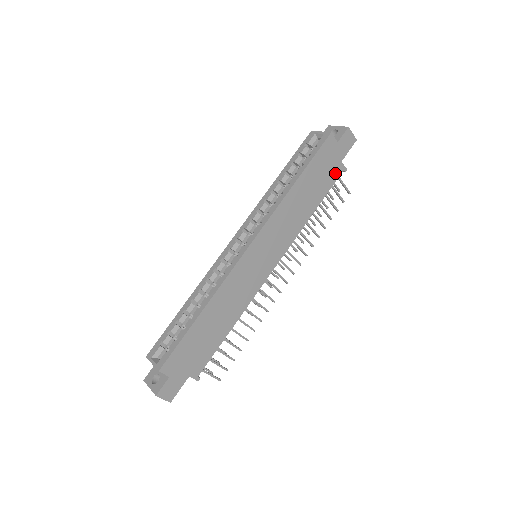
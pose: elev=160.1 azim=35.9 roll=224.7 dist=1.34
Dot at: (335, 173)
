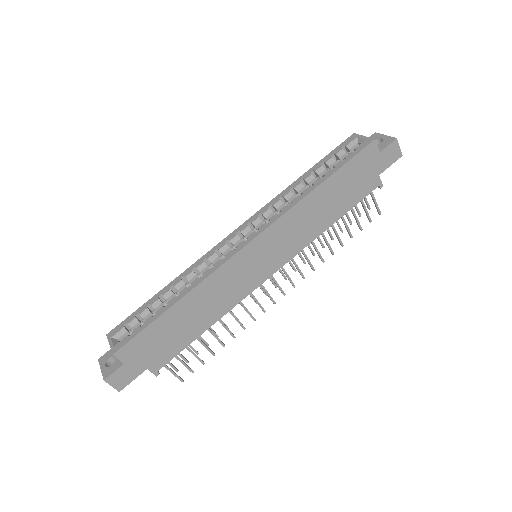
Dot at: (368, 186)
